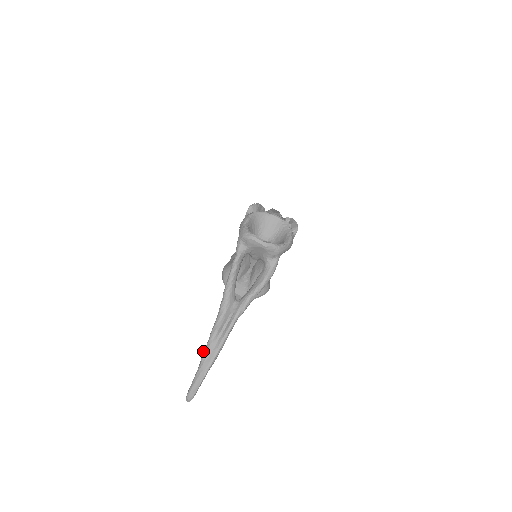
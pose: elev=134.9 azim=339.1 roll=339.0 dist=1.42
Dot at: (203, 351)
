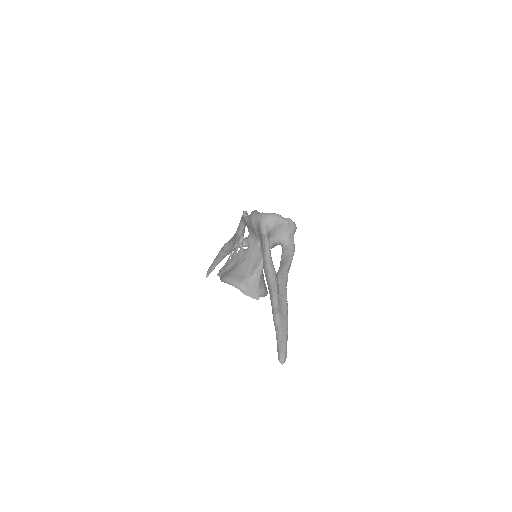
Dot at: (274, 314)
